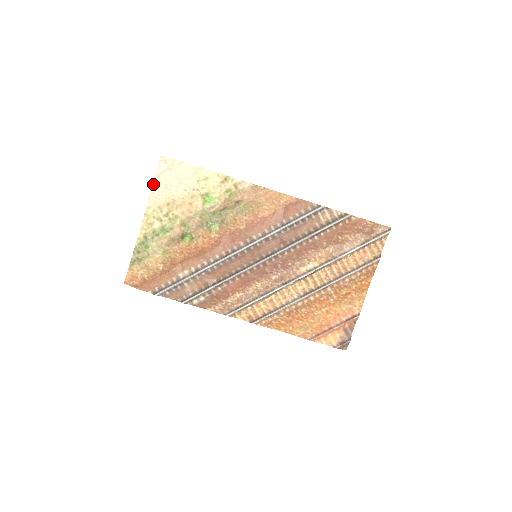
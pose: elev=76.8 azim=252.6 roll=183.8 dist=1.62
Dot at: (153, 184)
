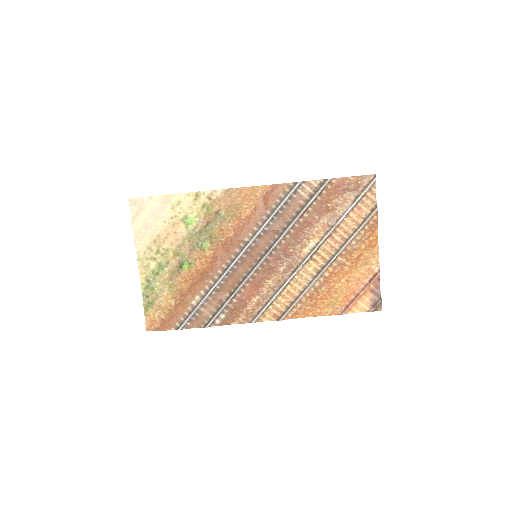
Dot at: (133, 229)
